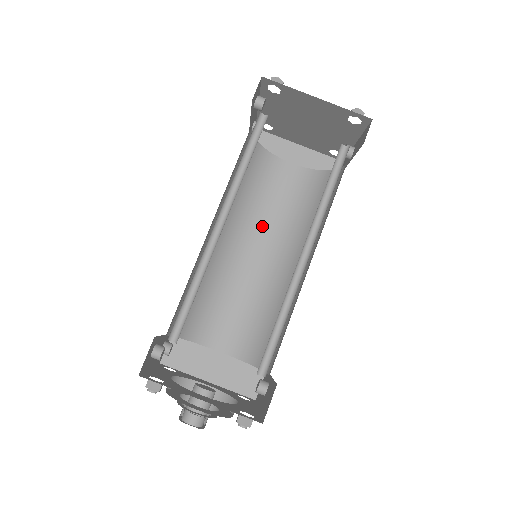
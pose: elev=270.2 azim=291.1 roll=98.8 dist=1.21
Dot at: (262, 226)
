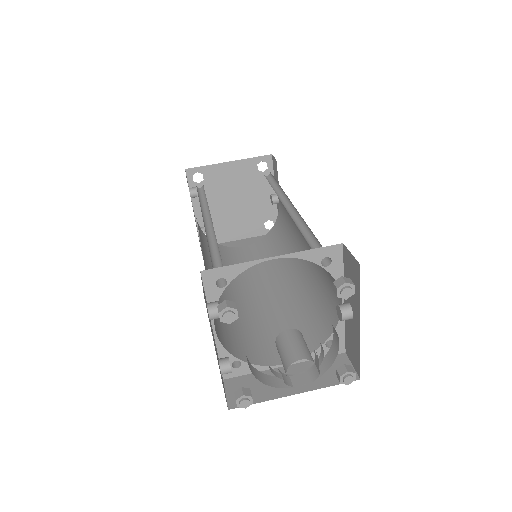
Dot at: (250, 279)
